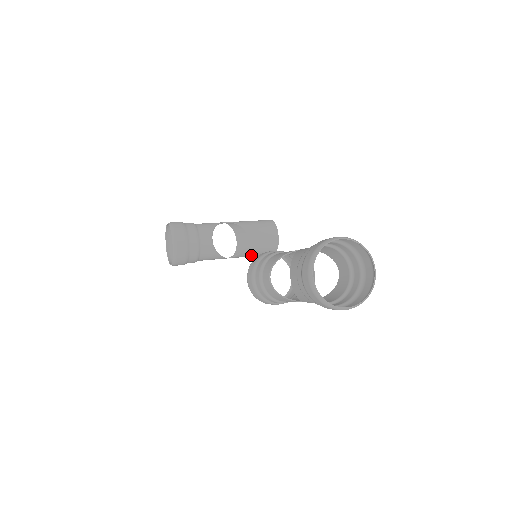
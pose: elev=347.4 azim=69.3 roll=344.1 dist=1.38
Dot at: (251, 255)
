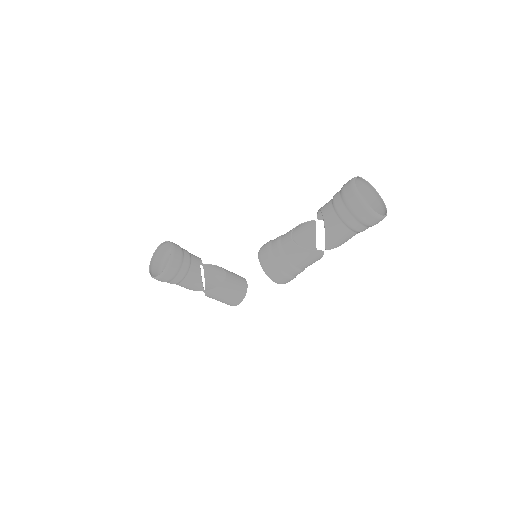
Dot at: (224, 295)
